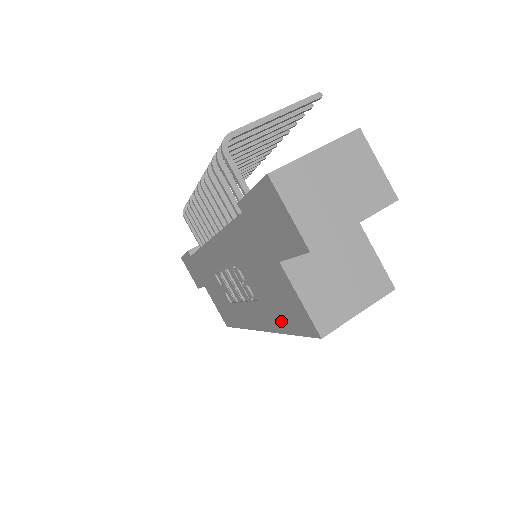
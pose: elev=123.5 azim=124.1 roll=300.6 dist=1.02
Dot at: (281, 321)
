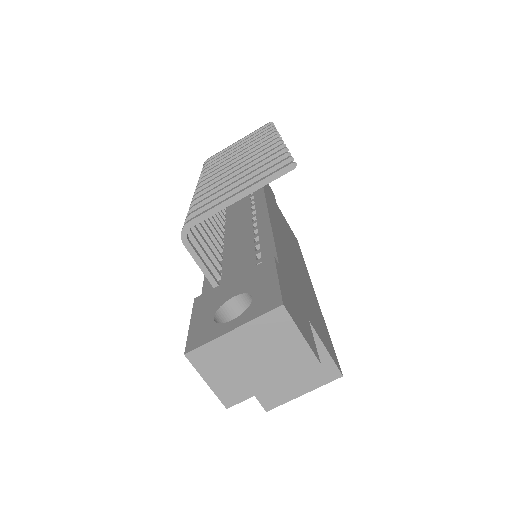
Dot at: occluded
